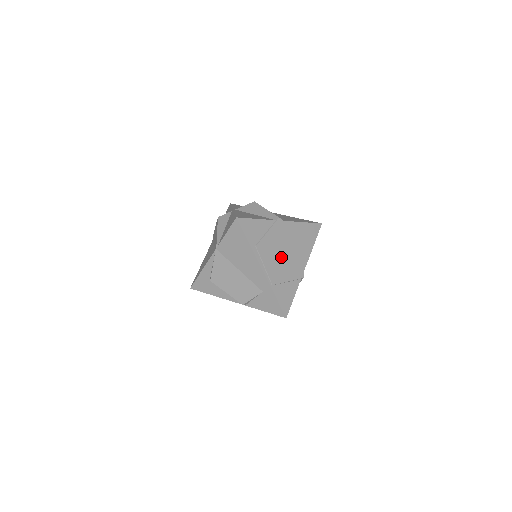
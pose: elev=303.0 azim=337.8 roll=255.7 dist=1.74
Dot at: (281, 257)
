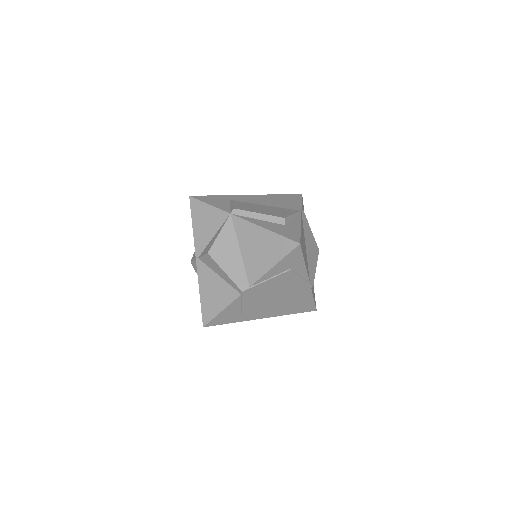
Dot at: (274, 301)
